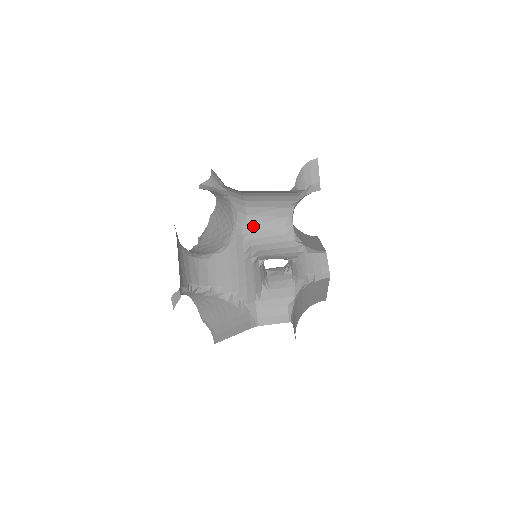
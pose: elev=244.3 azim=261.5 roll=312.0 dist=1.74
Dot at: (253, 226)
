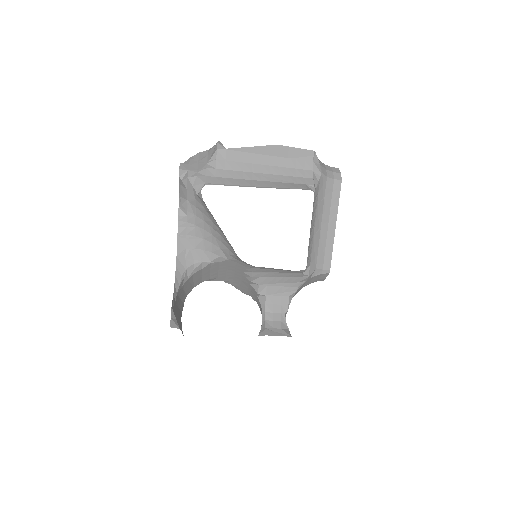
Dot at: occluded
